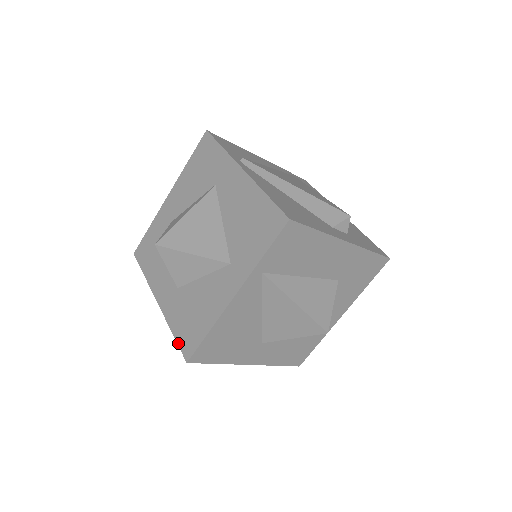
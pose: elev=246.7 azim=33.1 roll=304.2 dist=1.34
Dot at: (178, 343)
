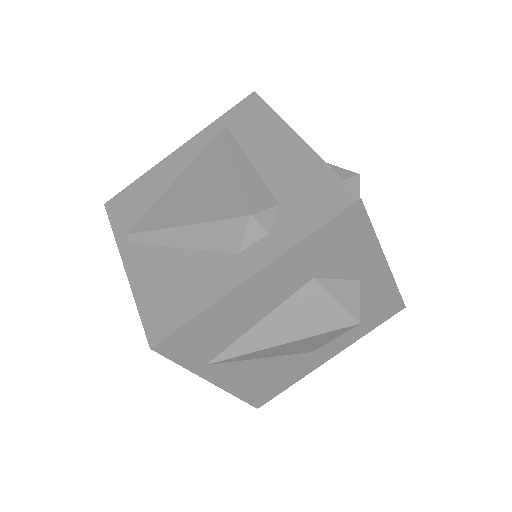
Dot at: occluded
